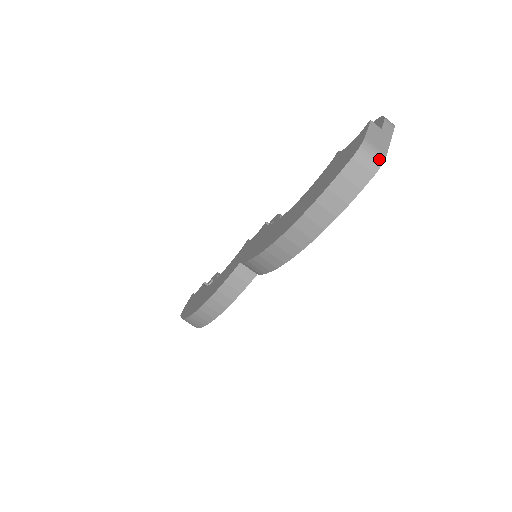
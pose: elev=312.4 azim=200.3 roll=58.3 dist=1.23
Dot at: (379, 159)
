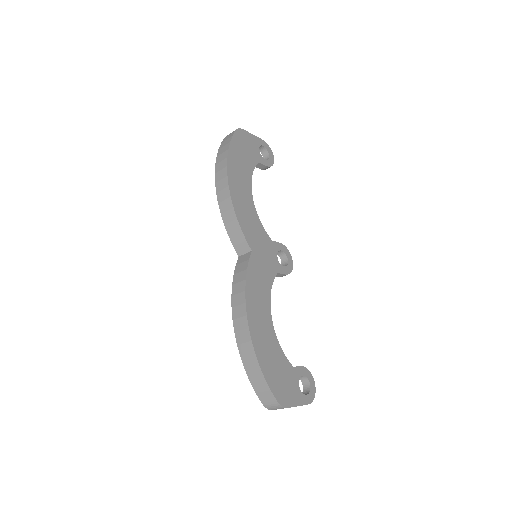
Dot at: occluded
